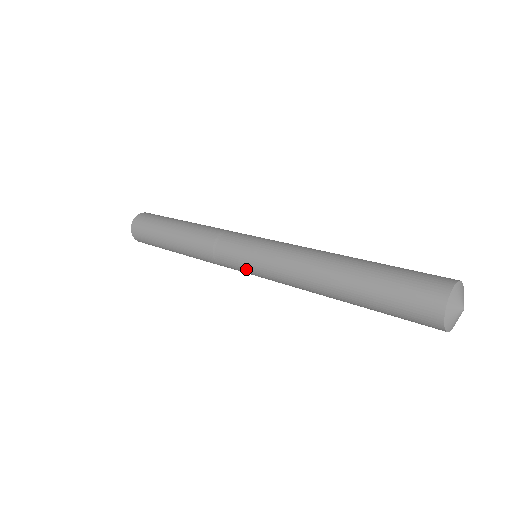
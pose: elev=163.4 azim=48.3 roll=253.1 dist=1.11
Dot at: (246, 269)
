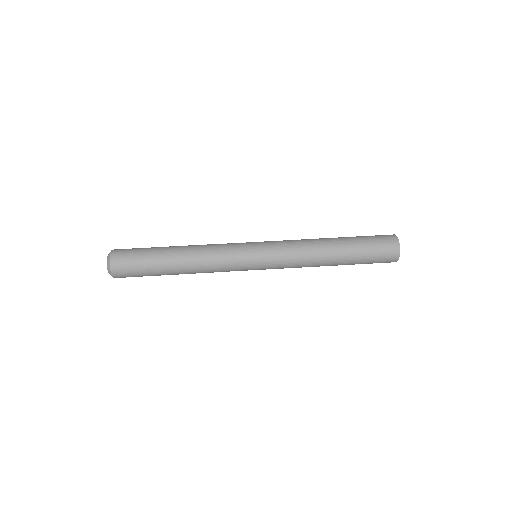
Dot at: occluded
